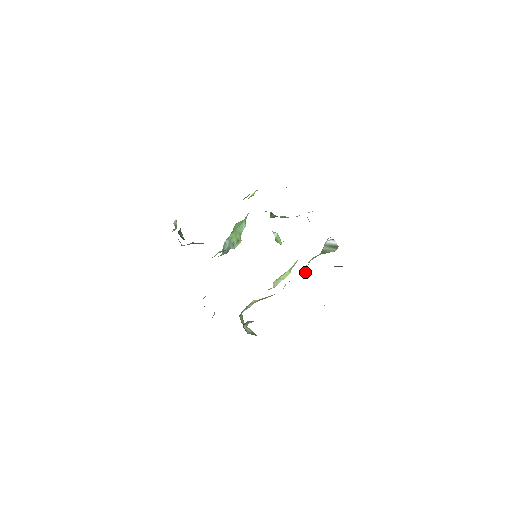
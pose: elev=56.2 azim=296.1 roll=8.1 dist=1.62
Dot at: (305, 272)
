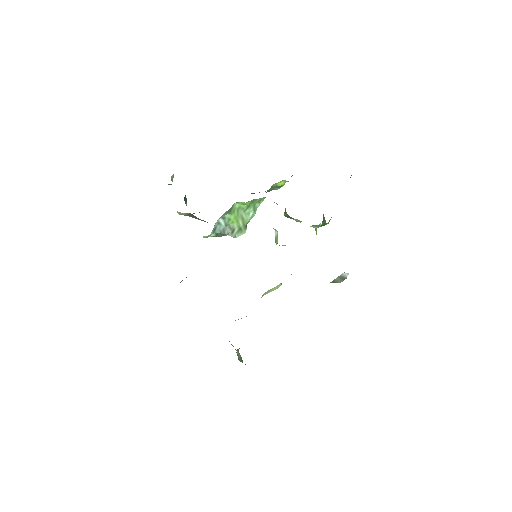
Dot at: occluded
